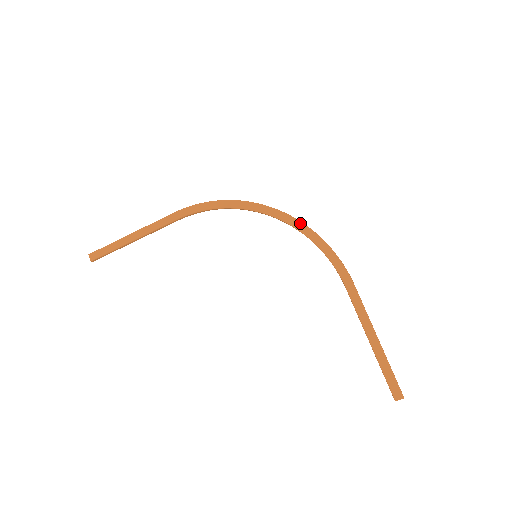
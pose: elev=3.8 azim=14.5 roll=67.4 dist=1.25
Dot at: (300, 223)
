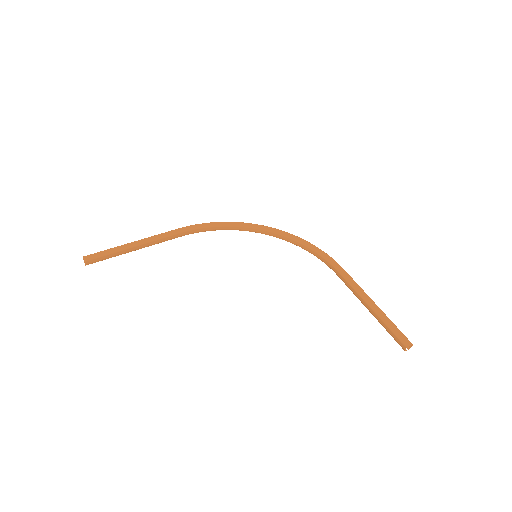
Dot at: (291, 234)
